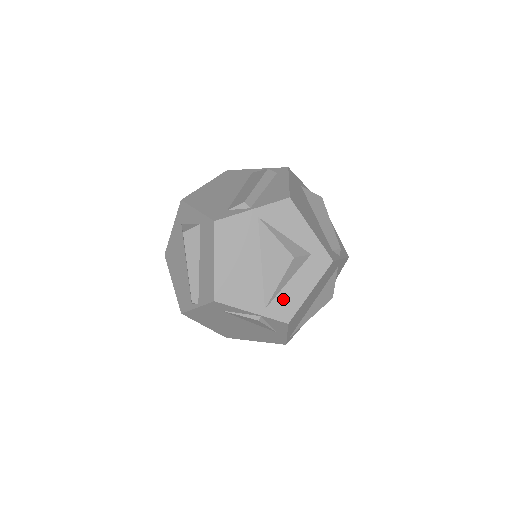
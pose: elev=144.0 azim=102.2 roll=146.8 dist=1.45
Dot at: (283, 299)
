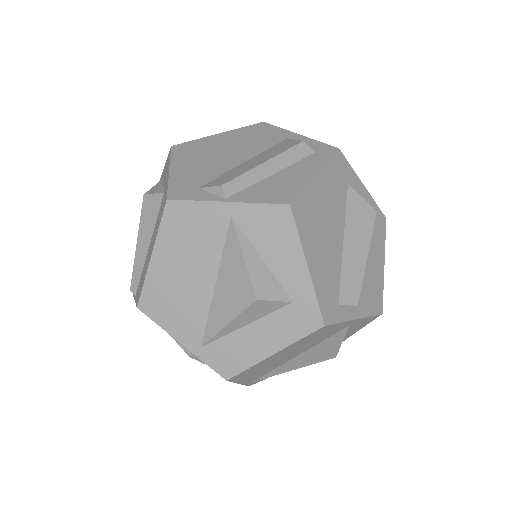
Dot at: (230, 346)
